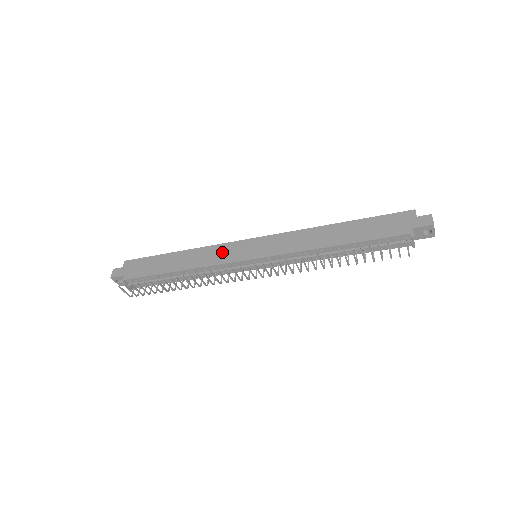
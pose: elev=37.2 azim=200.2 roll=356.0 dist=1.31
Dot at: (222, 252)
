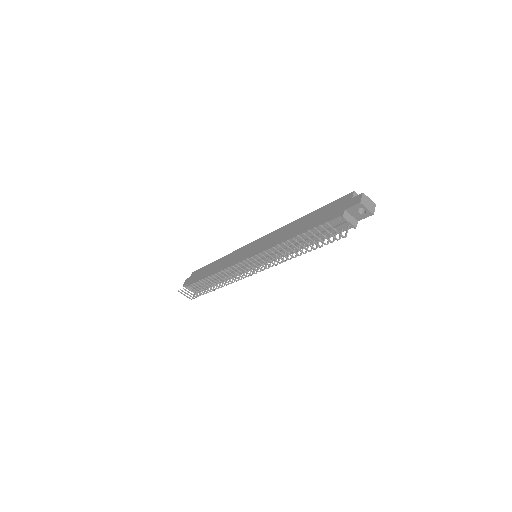
Dot at: (235, 256)
